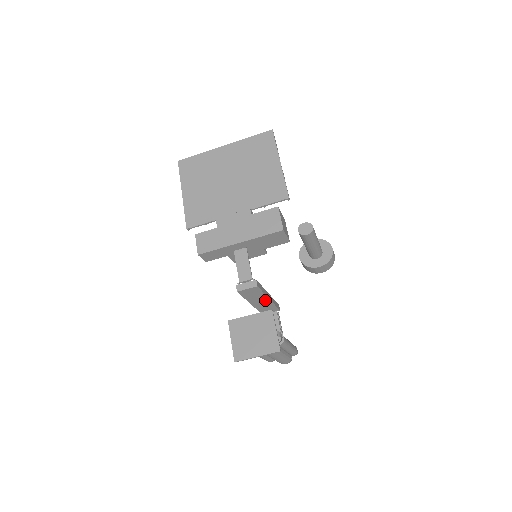
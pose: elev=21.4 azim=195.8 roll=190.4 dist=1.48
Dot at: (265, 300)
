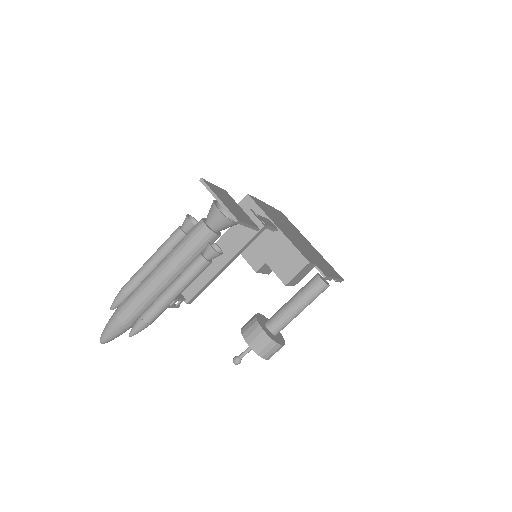
Dot at: (222, 261)
